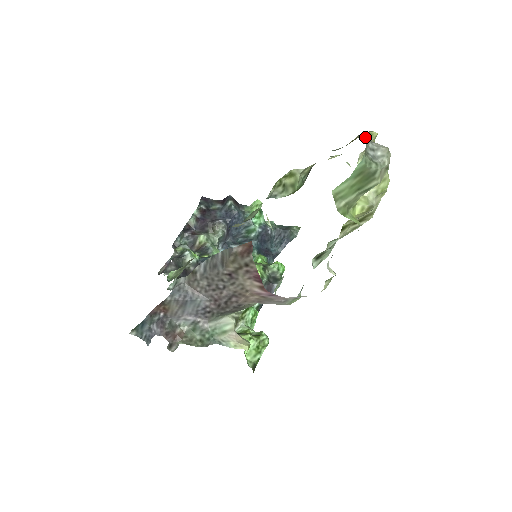
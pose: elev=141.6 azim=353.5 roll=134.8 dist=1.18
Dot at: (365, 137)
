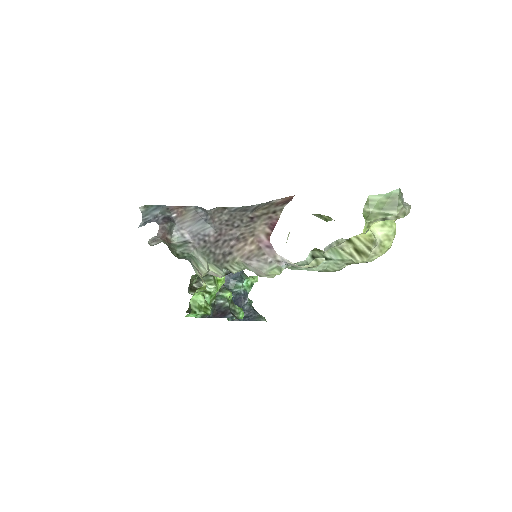
Dot at: occluded
